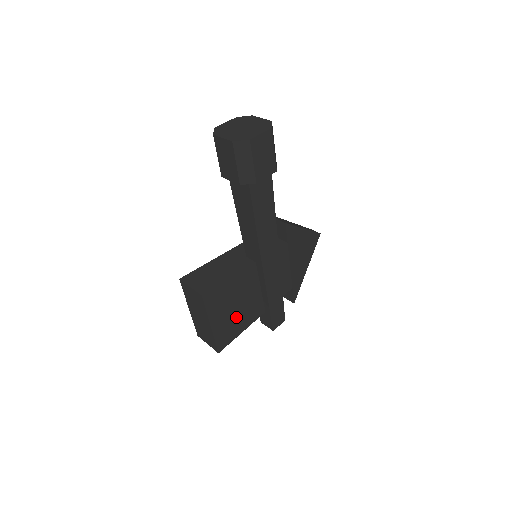
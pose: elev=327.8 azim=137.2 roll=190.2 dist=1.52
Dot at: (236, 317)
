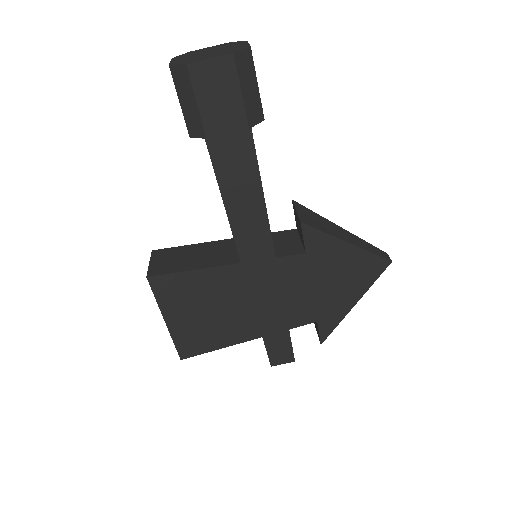
Dot at: (209, 325)
